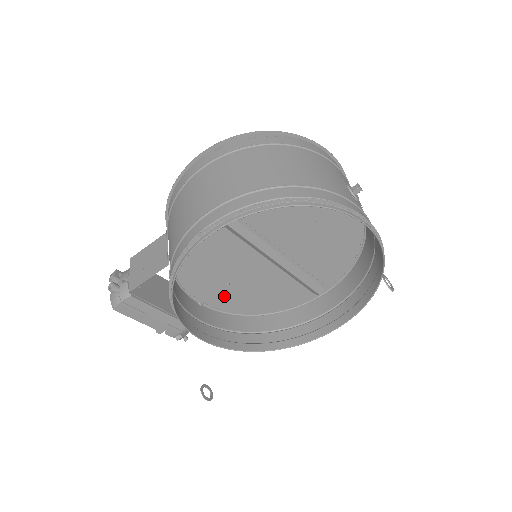
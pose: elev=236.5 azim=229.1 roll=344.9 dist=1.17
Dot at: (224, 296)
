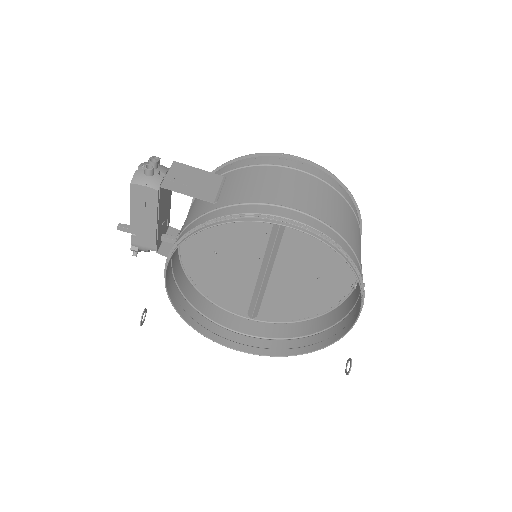
Dot at: (200, 256)
